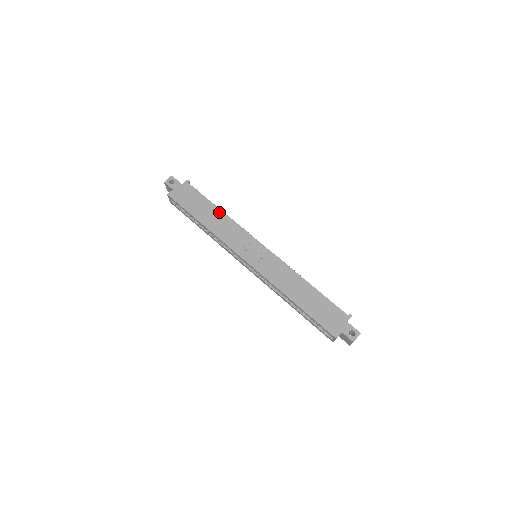
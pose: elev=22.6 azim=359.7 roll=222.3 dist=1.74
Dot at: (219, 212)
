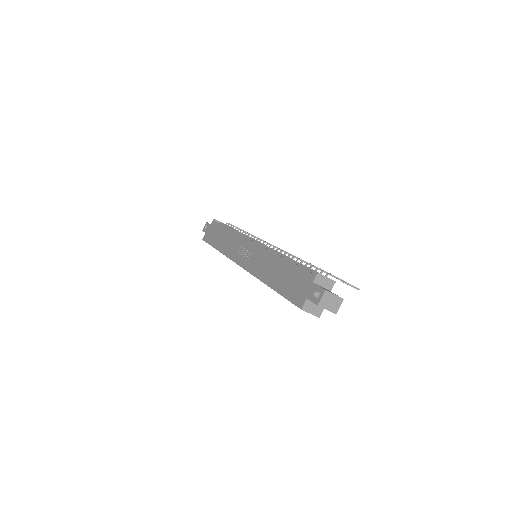
Dot at: (228, 231)
